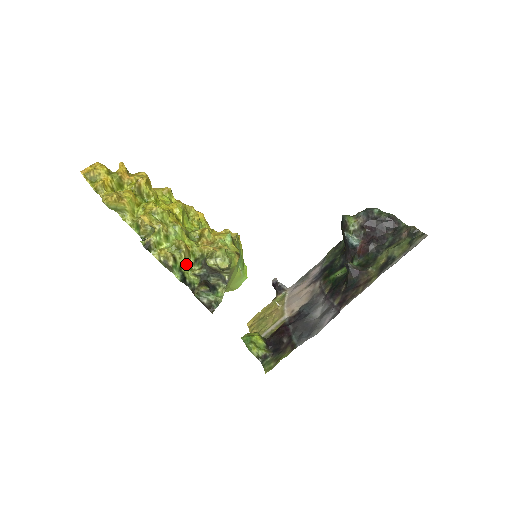
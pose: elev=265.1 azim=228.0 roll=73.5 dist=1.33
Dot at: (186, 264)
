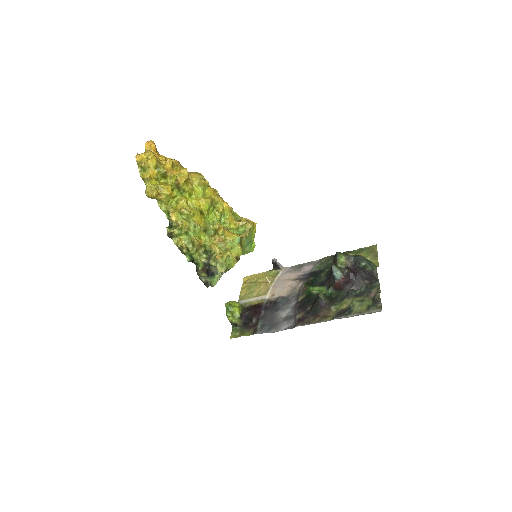
Dot at: (197, 252)
